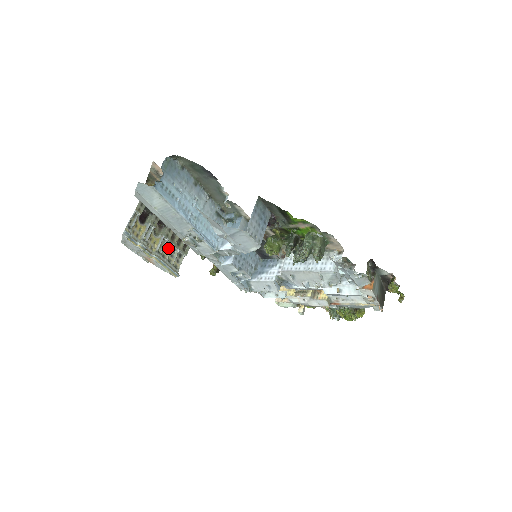
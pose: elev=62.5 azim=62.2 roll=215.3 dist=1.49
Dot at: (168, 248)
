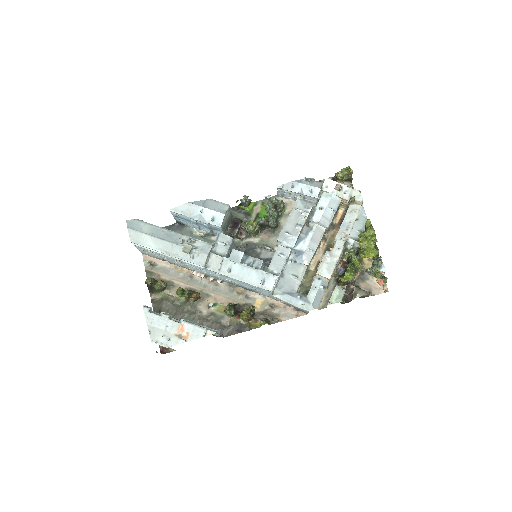
Dot at: occluded
